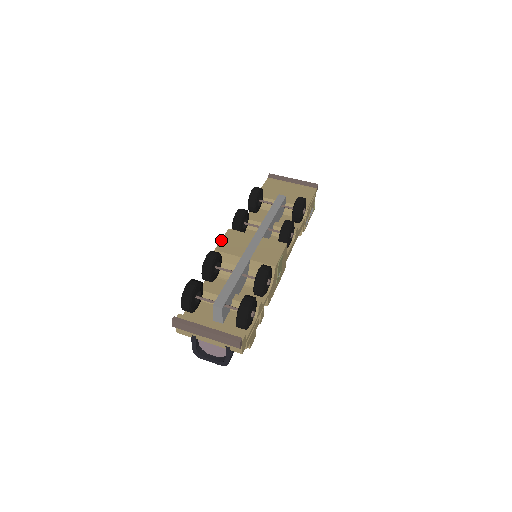
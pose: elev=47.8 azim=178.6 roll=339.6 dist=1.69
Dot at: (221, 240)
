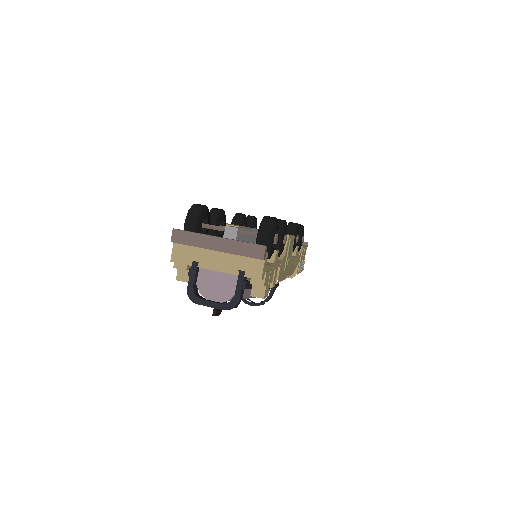
Dot at: occluded
